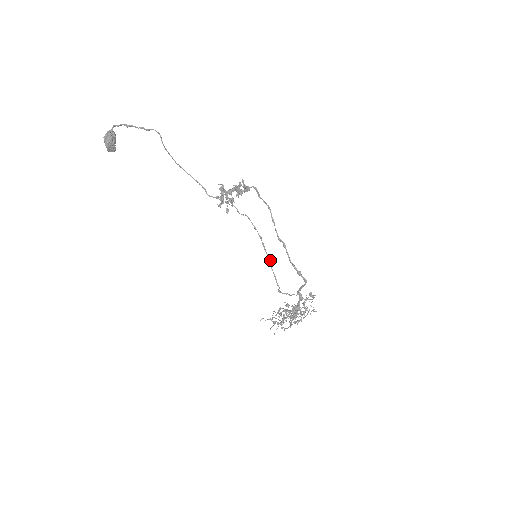
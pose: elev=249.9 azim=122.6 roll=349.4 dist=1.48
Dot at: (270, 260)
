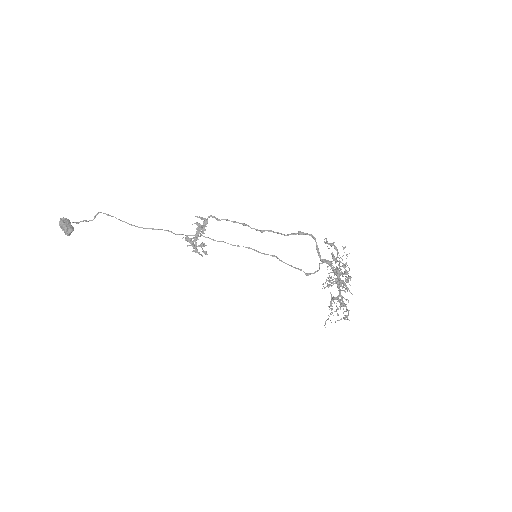
Dot at: occluded
